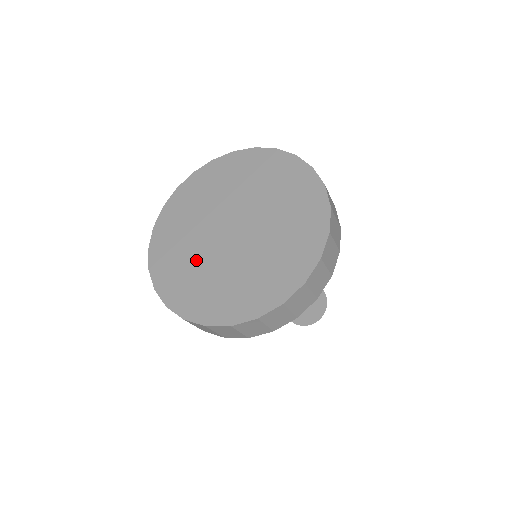
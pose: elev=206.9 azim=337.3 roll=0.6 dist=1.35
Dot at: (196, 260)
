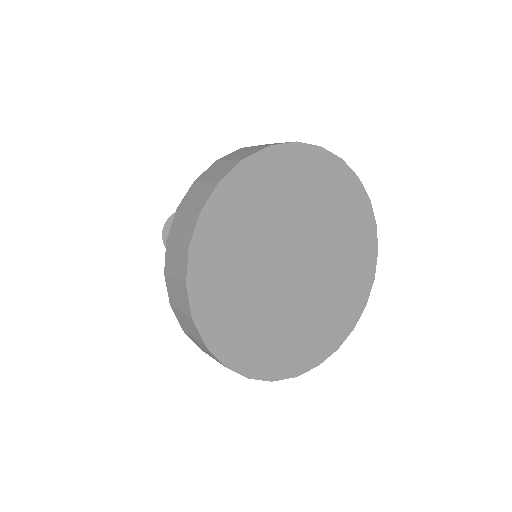
Dot at: (257, 304)
